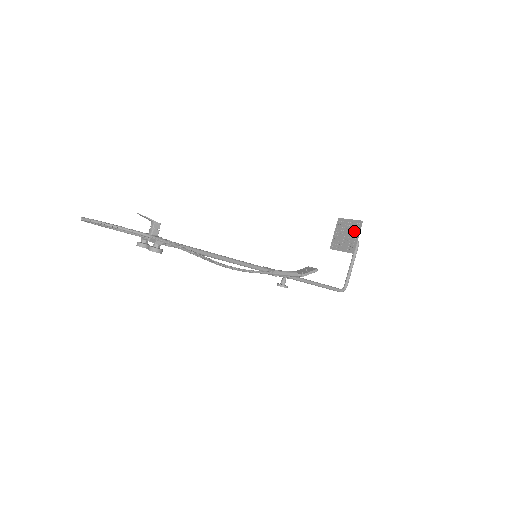
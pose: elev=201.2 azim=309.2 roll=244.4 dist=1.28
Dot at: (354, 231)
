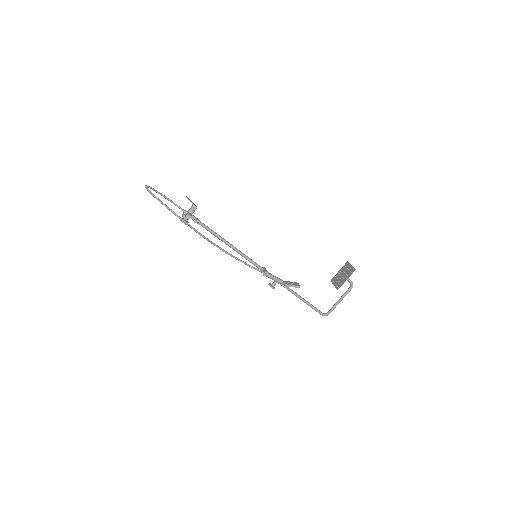
Dot at: (347, 274)
